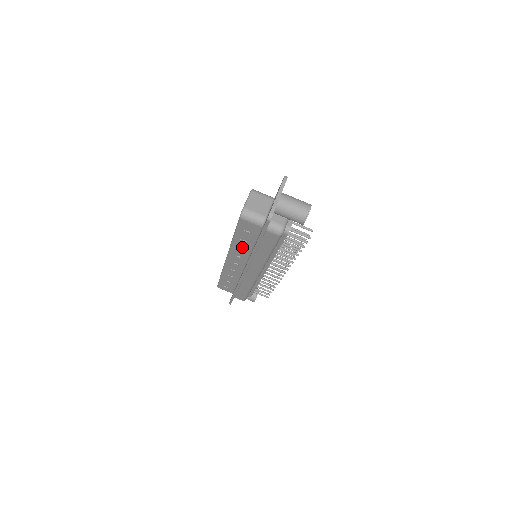
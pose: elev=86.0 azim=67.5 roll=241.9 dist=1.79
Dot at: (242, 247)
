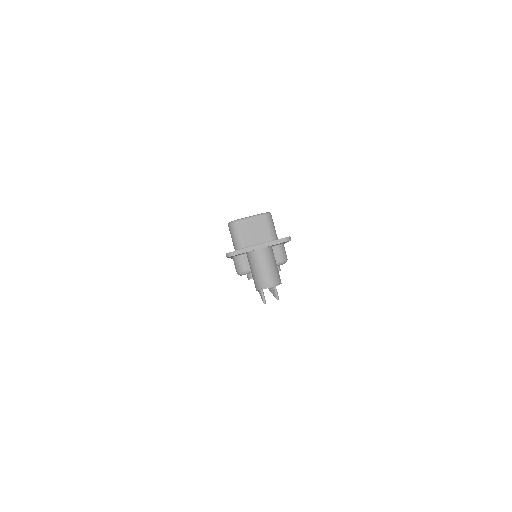
Dot at: occluded
